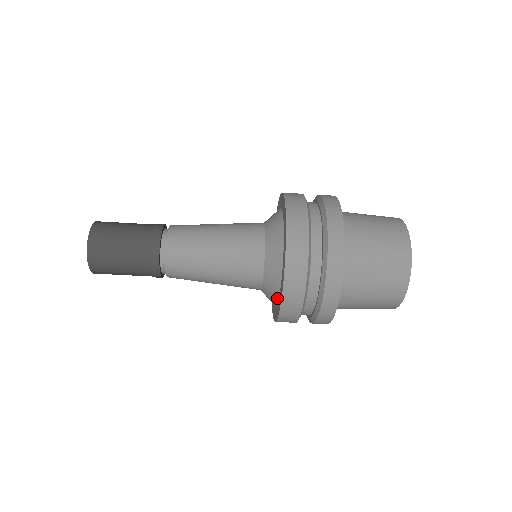
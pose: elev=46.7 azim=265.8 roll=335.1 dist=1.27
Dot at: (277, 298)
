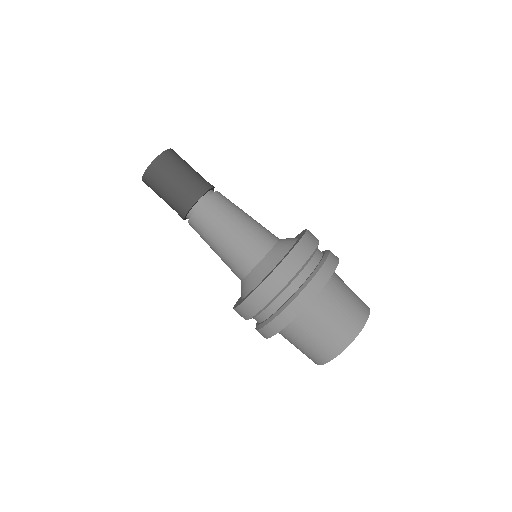
Dot at: (271, 269)
